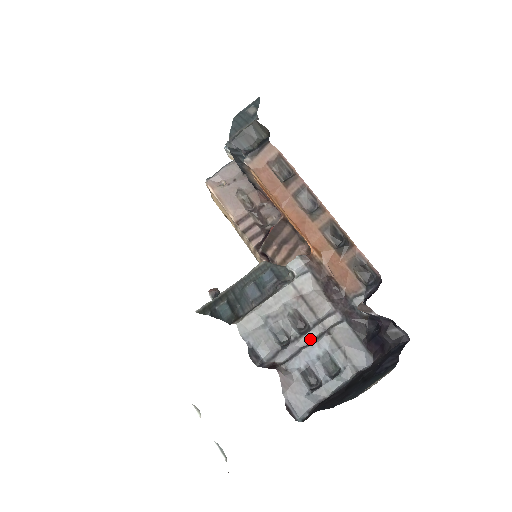
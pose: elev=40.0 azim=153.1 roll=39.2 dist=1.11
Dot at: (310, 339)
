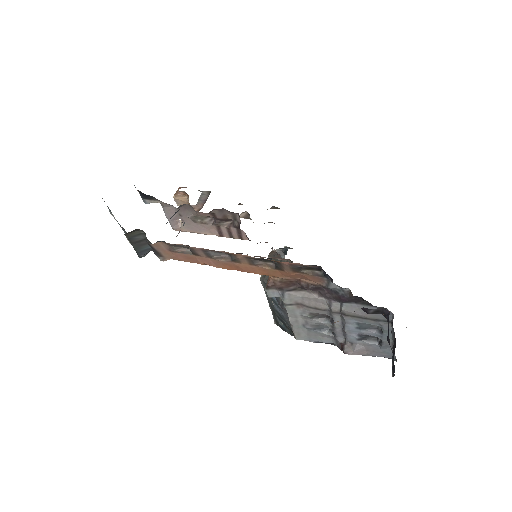
Dot at: (340, 322)
